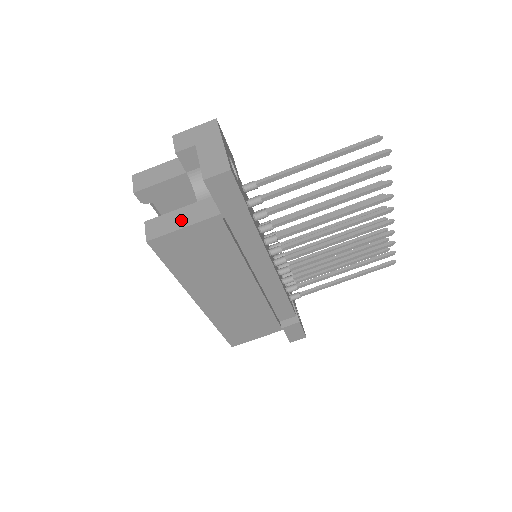
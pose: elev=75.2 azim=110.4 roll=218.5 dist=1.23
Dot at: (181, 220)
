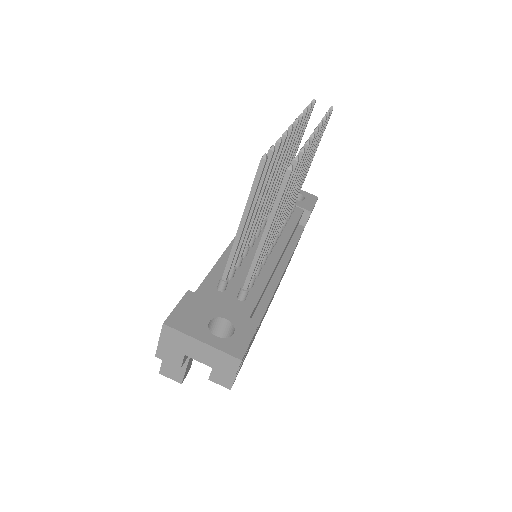
Dot at: occluded
